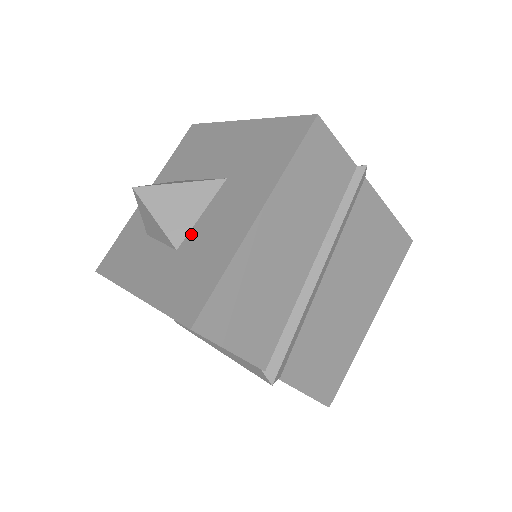
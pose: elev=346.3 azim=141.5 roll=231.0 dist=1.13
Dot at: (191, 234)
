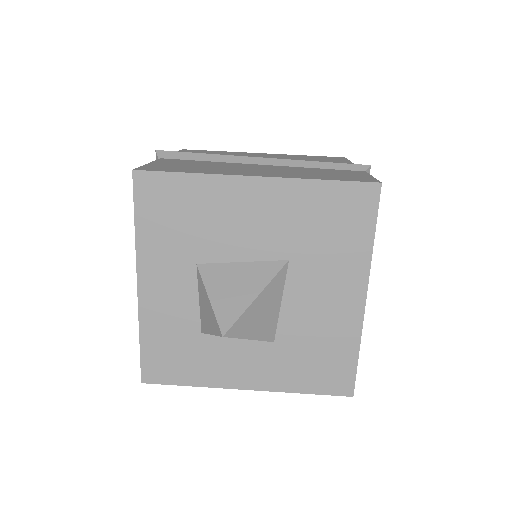
Dot at: (283, 325)
